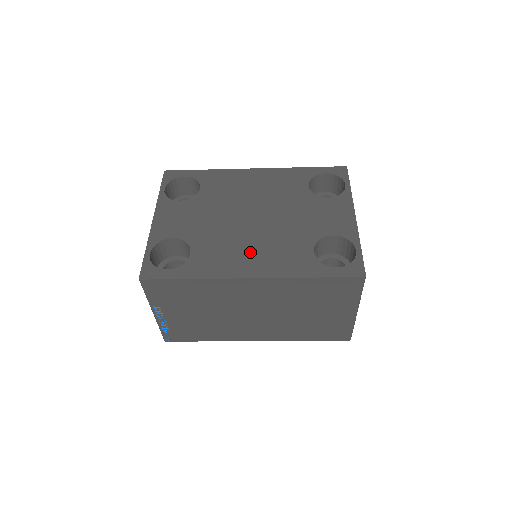
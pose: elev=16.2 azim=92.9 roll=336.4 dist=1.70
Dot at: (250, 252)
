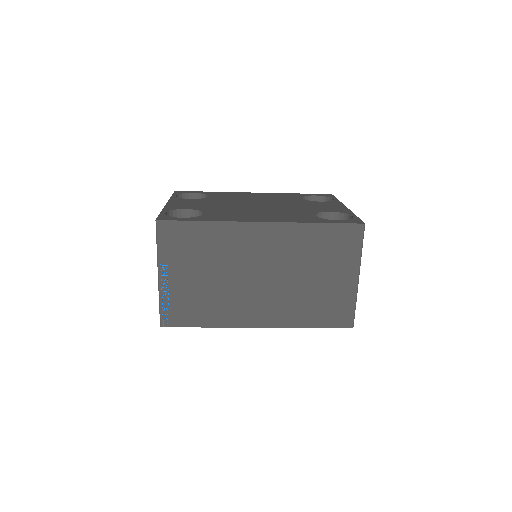
Dot at: (258, 214)
